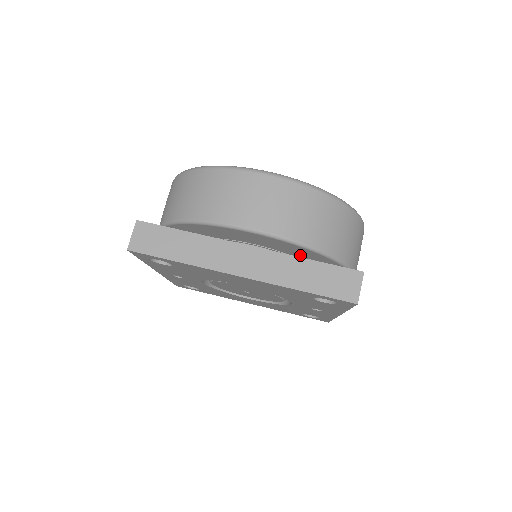
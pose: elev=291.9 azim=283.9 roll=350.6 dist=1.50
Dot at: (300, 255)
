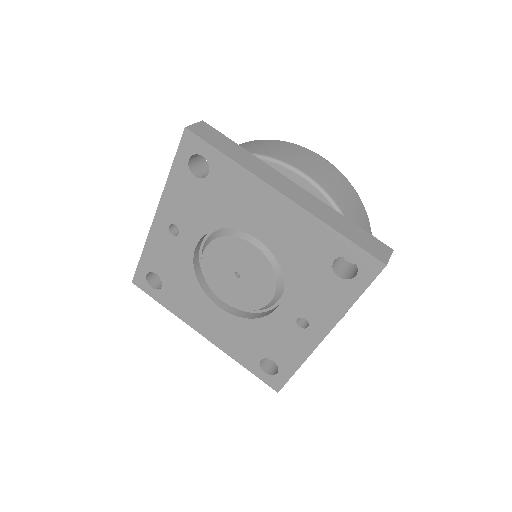
Dot at: occluded
